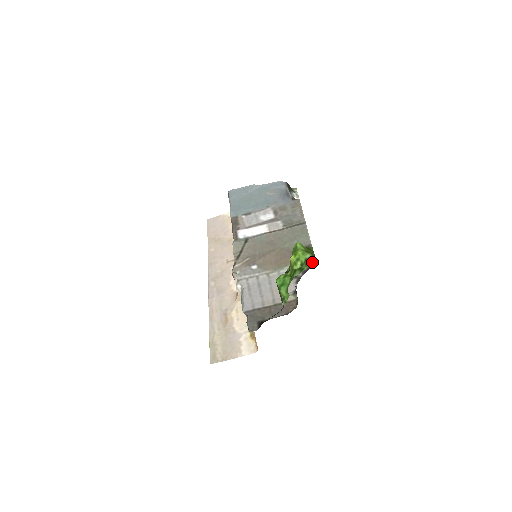
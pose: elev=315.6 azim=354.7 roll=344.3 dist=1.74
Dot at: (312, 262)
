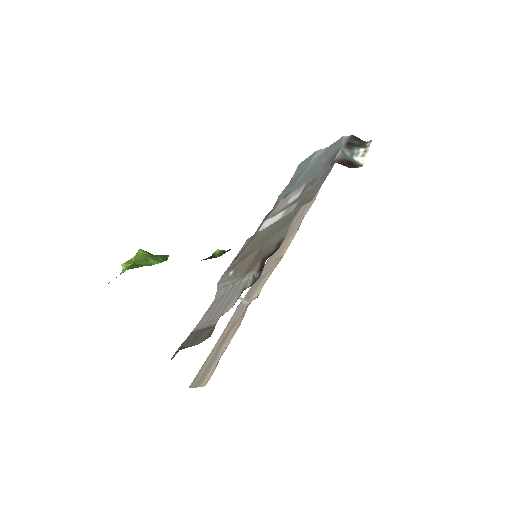
Dot at: occluded
